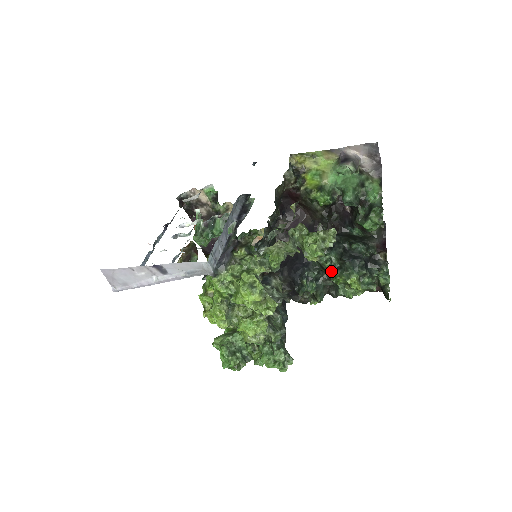
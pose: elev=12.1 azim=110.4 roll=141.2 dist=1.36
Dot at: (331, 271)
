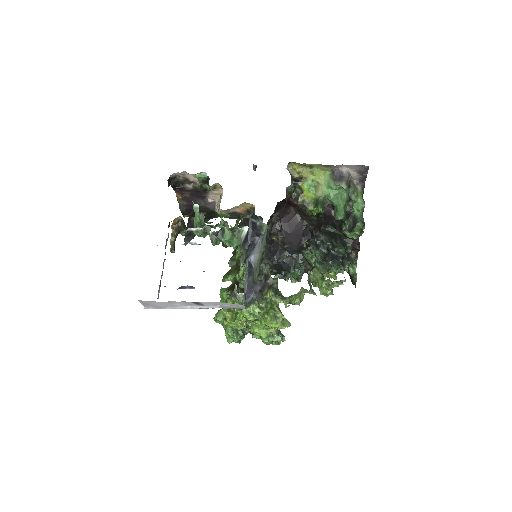
Dot at: (315, 266)
